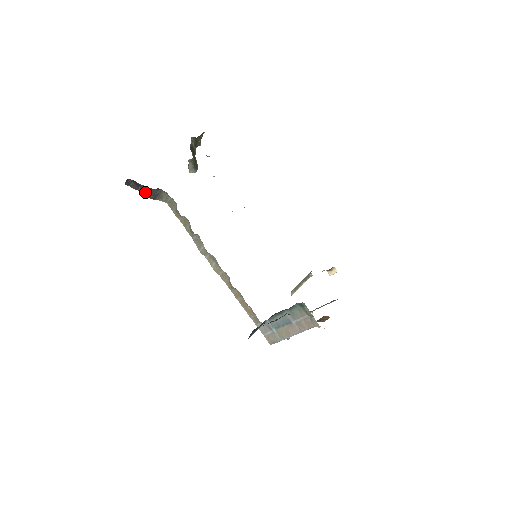
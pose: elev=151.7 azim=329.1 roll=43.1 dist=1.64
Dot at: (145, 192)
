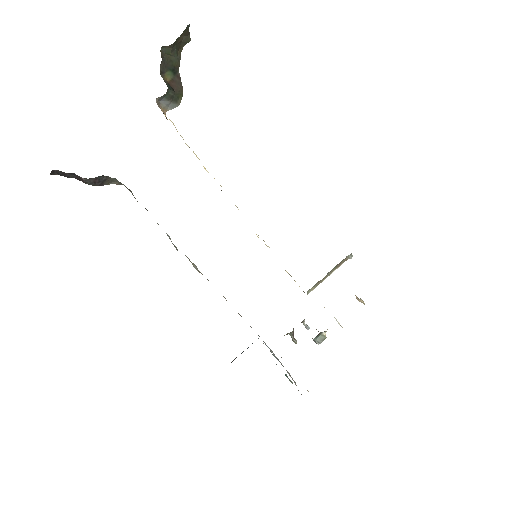
Dot at: (85, 180)
